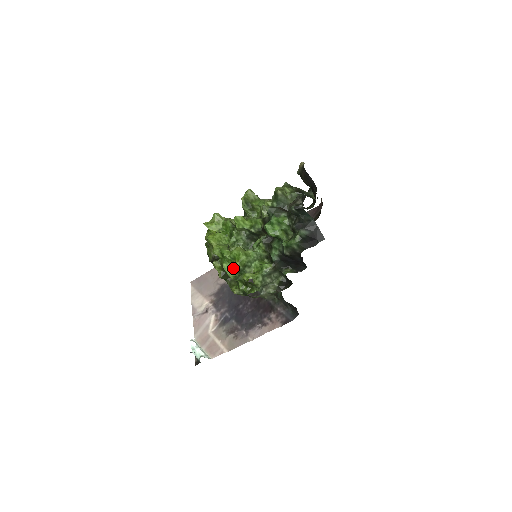
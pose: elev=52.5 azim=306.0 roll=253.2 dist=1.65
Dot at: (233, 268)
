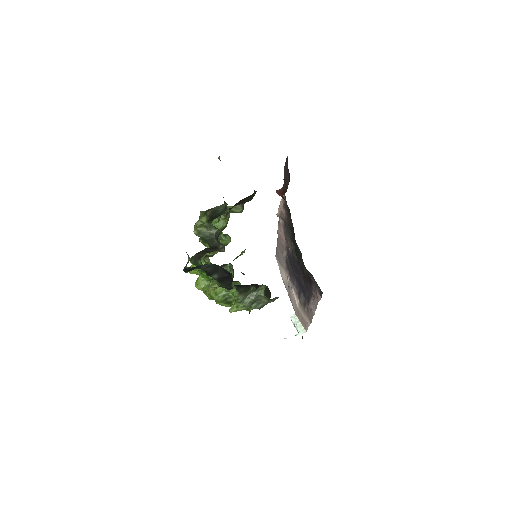
Dot at: (222, 303)
